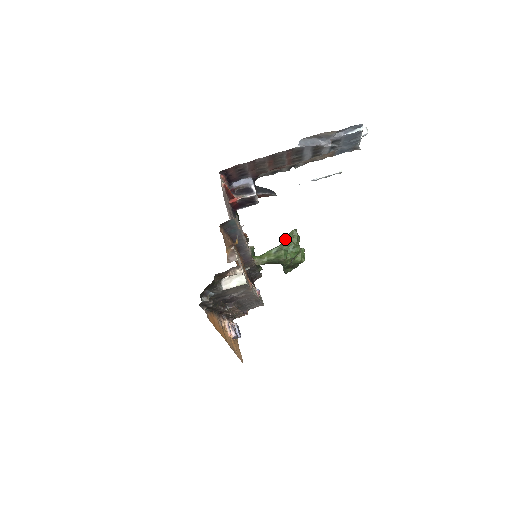
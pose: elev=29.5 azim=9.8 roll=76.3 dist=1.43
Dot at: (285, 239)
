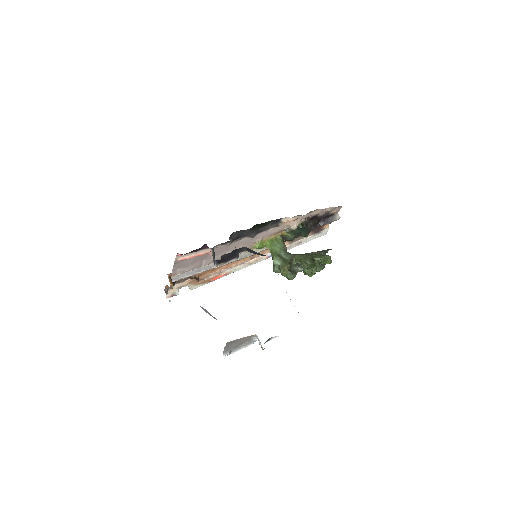
Dot at: (282, 267)
